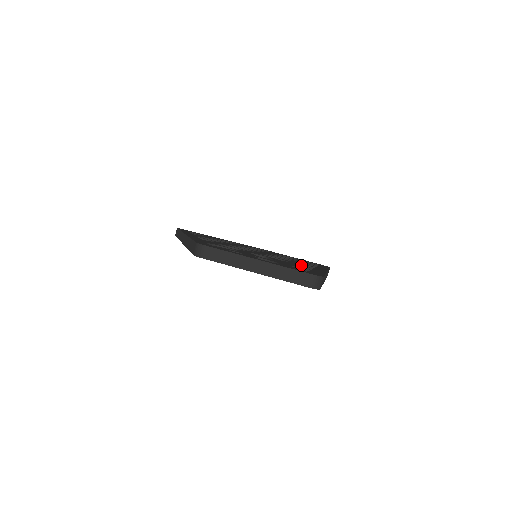
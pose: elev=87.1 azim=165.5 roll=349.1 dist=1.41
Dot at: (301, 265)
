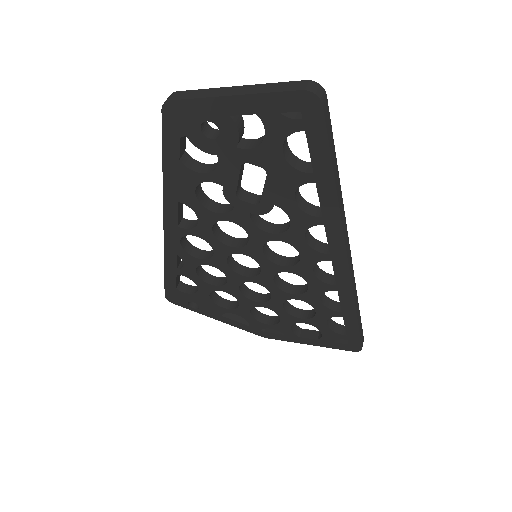
Dot at: (309, 207)
